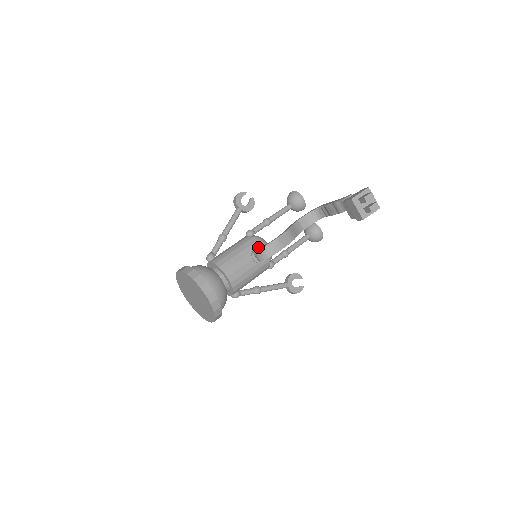
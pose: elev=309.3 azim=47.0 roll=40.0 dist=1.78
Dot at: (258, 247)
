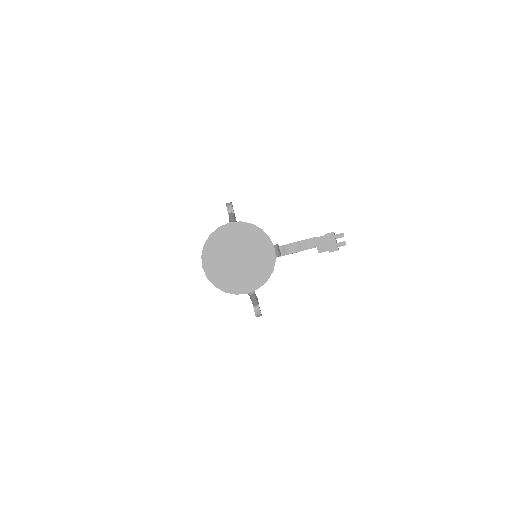
Dot at: occluded
